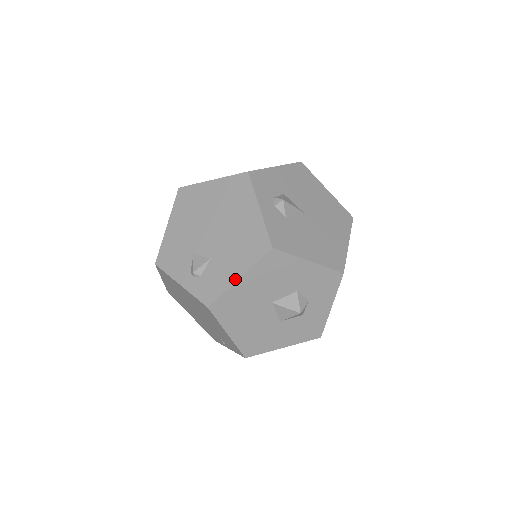
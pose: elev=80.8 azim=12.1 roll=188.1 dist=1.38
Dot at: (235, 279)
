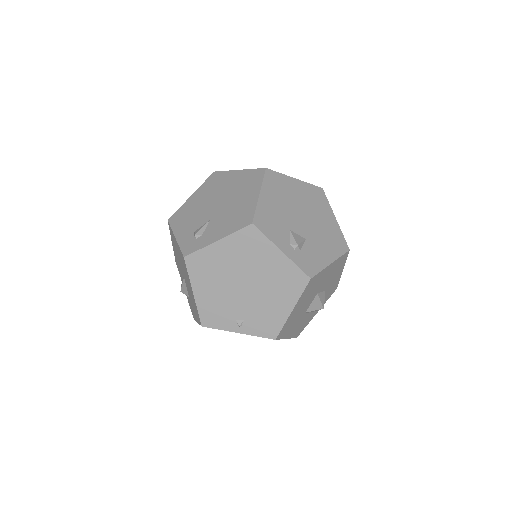
Dot at: (329, 263)
